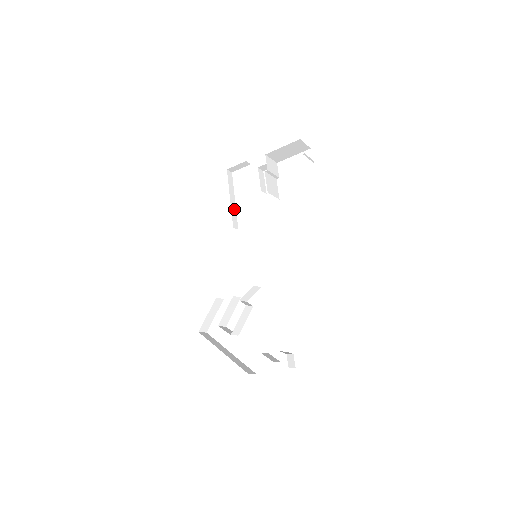
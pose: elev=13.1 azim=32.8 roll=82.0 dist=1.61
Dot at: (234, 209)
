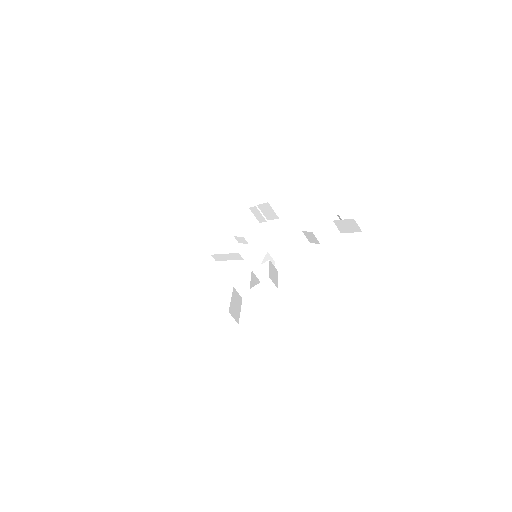
Dot at: occluded
